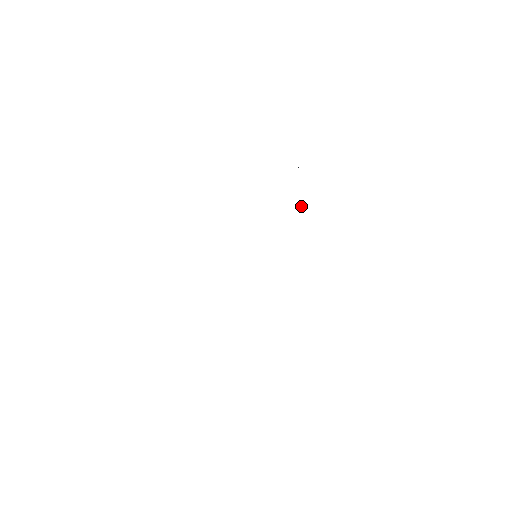
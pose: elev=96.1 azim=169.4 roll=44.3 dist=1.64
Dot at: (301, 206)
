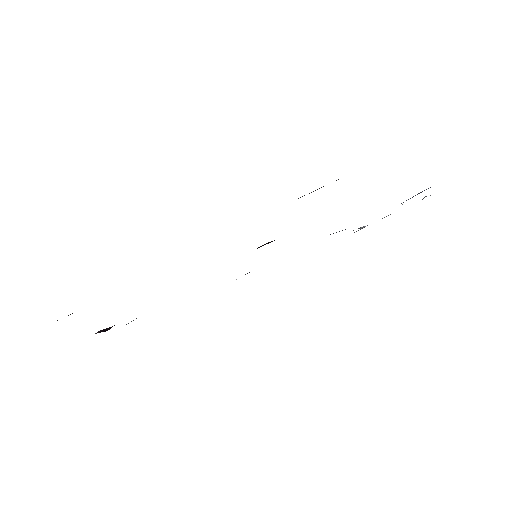
Dot at: occluded
